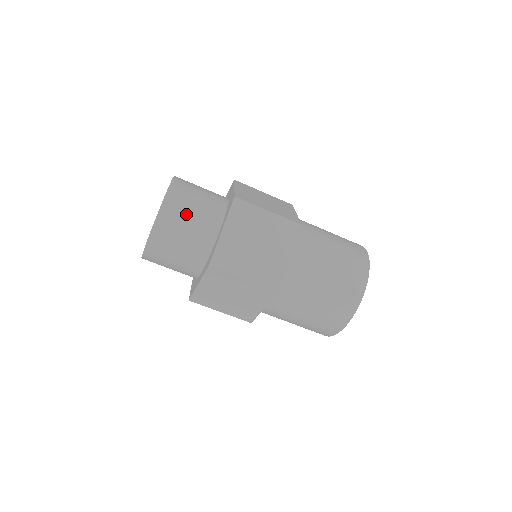
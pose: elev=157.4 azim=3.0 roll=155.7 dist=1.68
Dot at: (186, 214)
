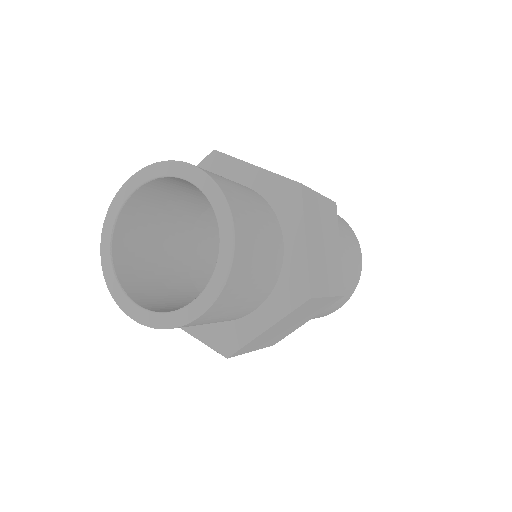
Dot at: (256, 229)
